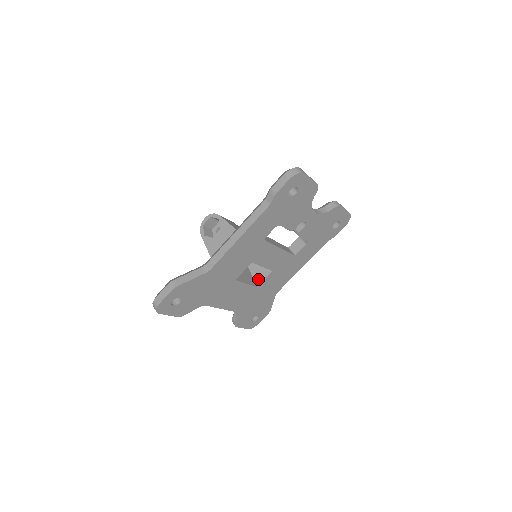
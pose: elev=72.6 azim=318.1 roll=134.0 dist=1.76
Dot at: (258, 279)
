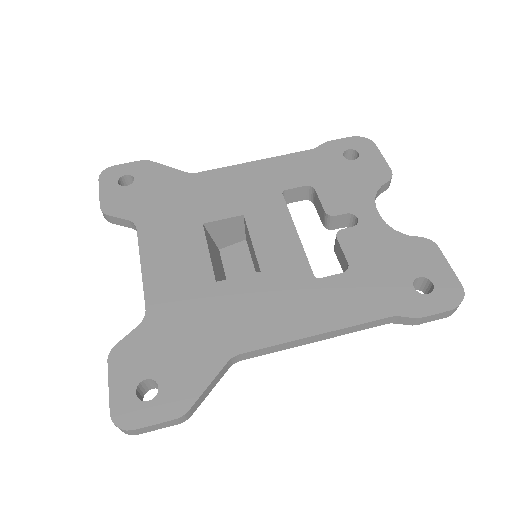
Dot at: occluded
